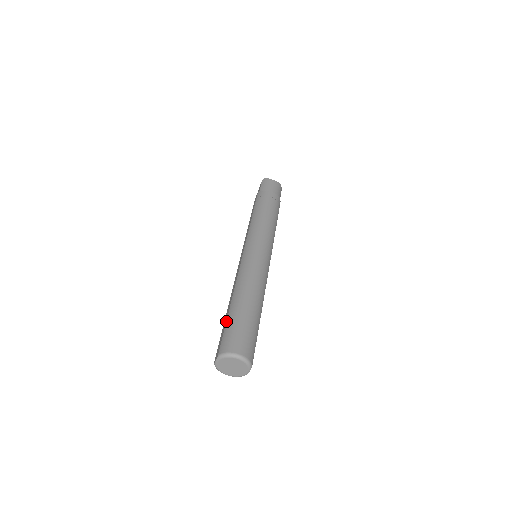
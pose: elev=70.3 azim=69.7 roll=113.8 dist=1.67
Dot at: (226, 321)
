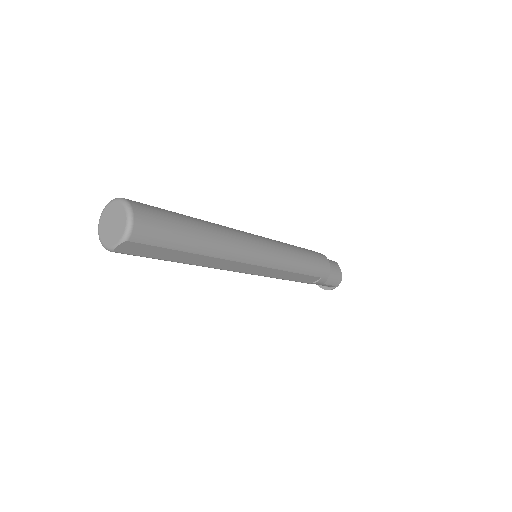
Dot at: occluded
